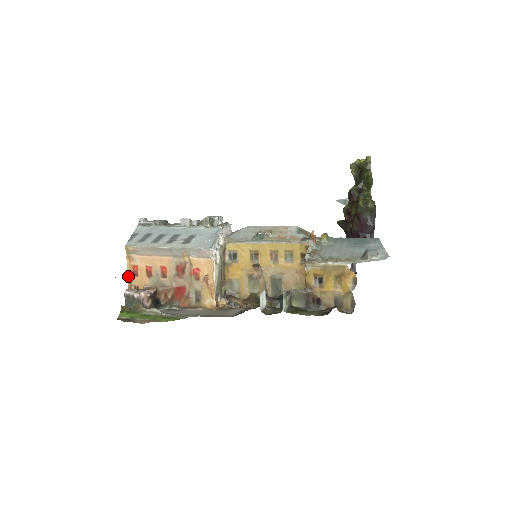
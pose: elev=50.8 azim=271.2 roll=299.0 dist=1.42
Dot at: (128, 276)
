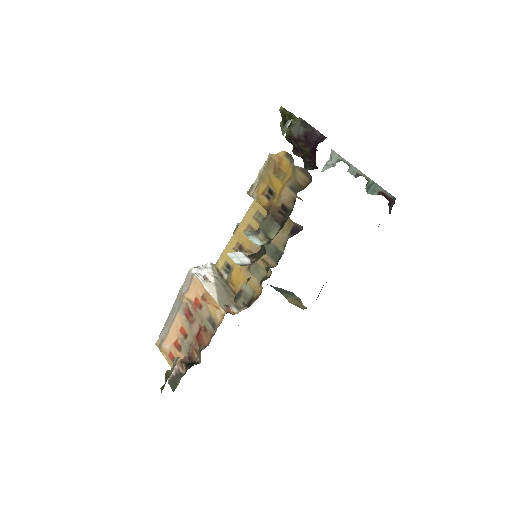
Dot at: occluded
